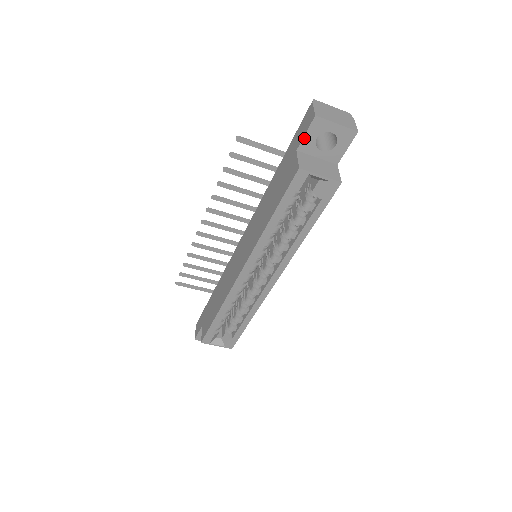
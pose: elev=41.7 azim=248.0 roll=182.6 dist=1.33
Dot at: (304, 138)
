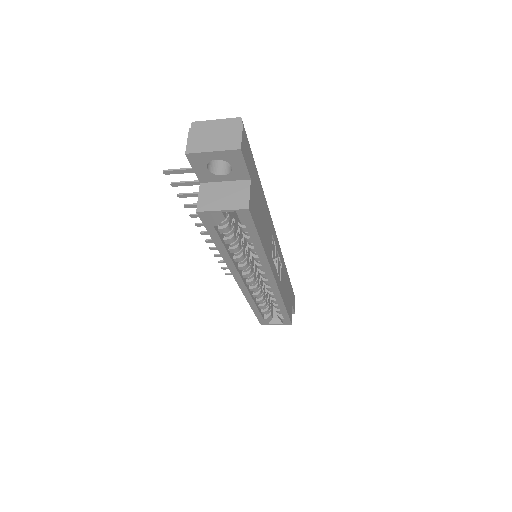
Dot at: (196, 172)
